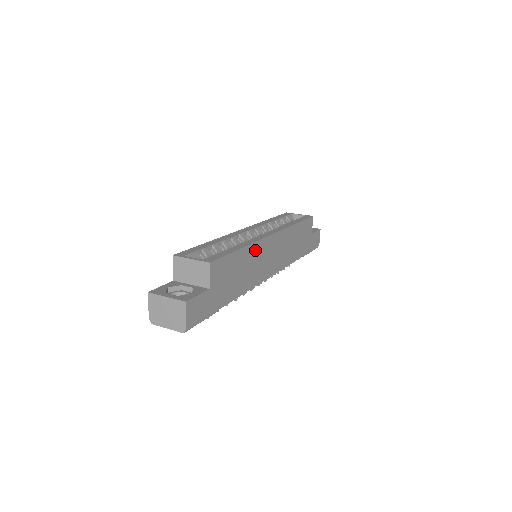
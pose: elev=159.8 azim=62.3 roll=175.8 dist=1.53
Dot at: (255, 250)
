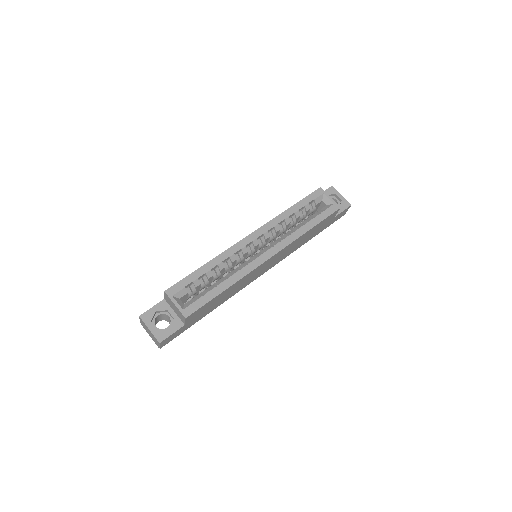
Dot at: (244, 279)
